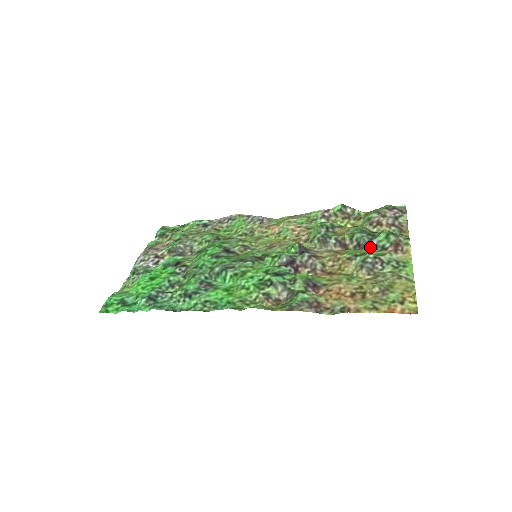
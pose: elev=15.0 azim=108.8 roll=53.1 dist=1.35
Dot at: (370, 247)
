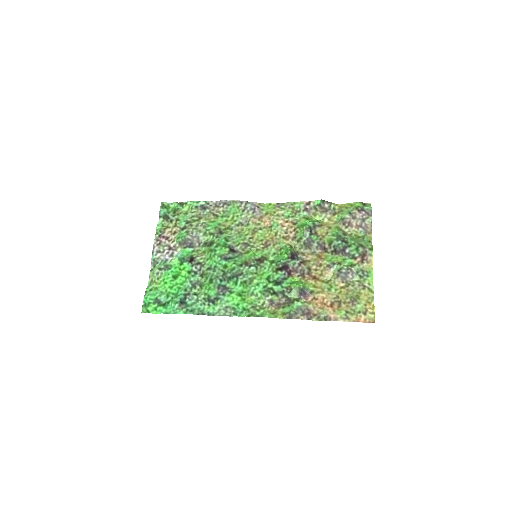
Dot at: (344, 254)
